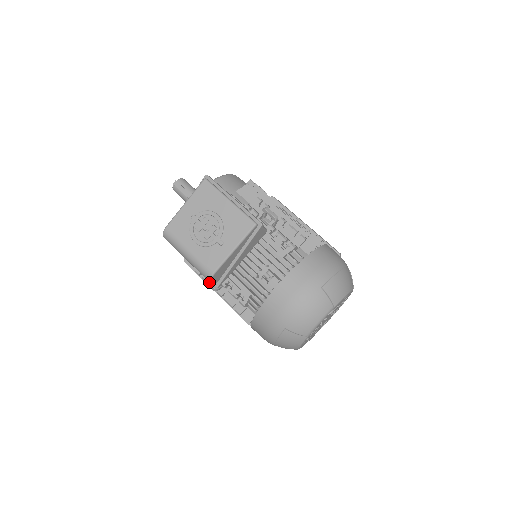
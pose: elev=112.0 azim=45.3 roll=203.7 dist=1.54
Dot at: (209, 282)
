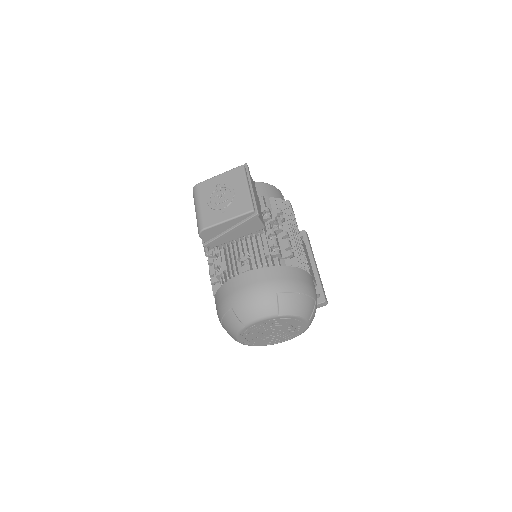
Dot at: (206, 247)
